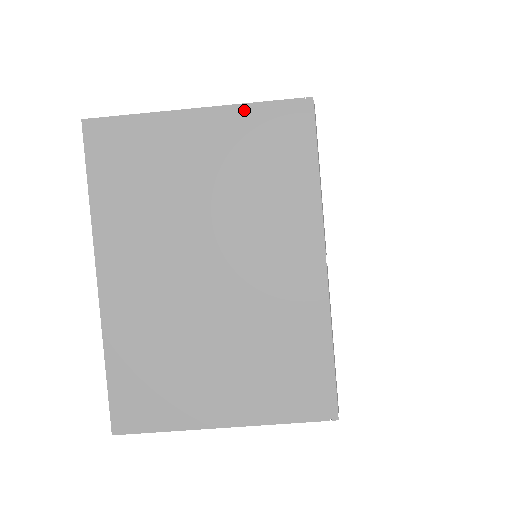
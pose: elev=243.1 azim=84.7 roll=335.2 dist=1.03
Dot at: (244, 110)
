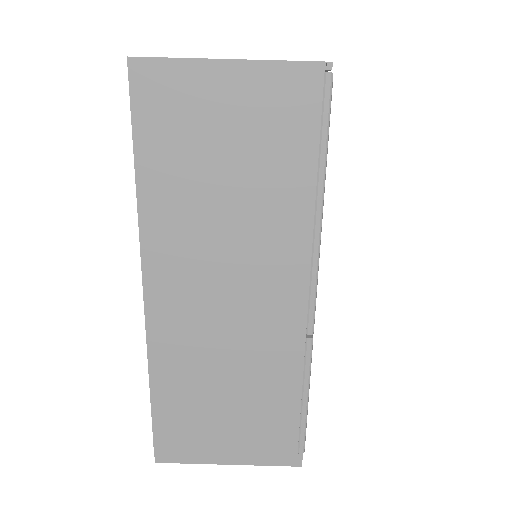
Dot at: occluded
